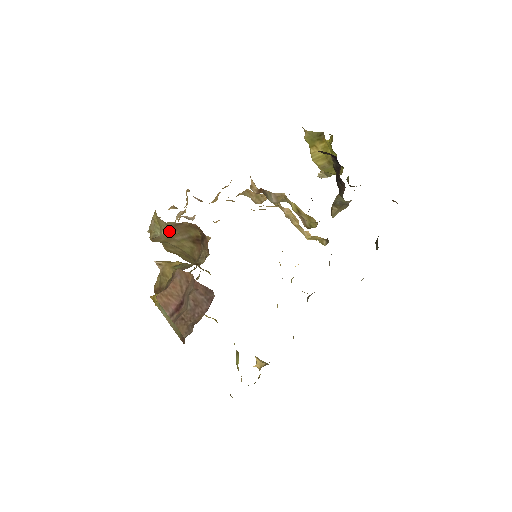
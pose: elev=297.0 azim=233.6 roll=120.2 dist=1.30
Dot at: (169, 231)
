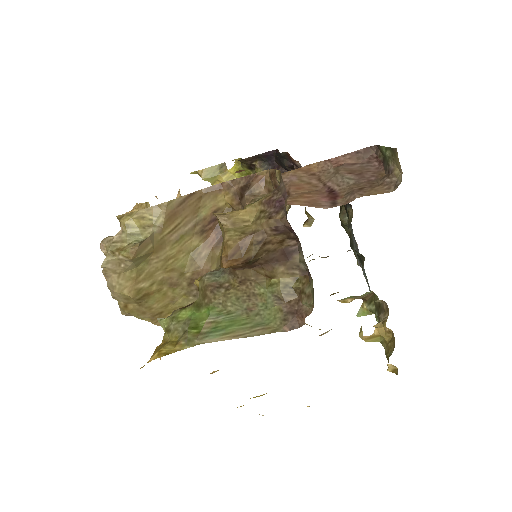
Dot at: (166, 222)
